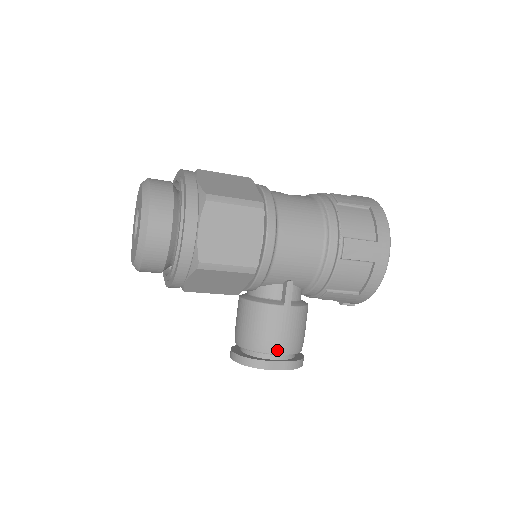
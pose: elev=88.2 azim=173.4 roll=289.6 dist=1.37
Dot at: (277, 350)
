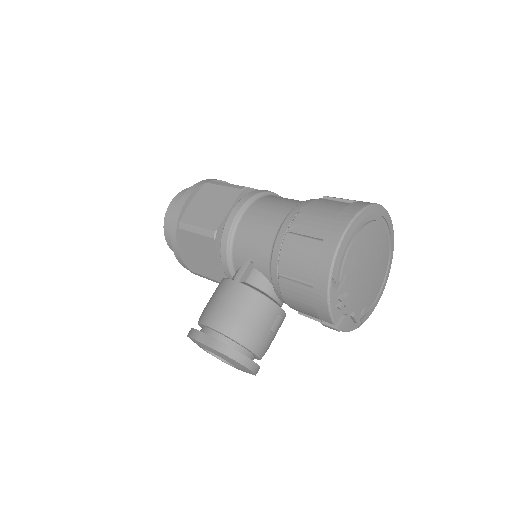
Dot at: (209, 320)
